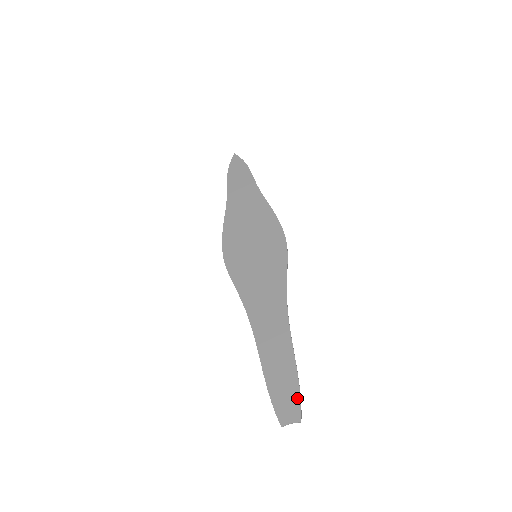
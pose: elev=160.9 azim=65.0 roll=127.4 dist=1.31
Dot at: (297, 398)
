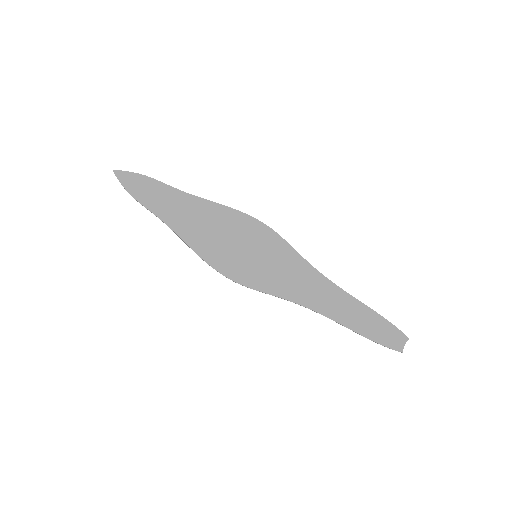
Dot at: (393, 328)
